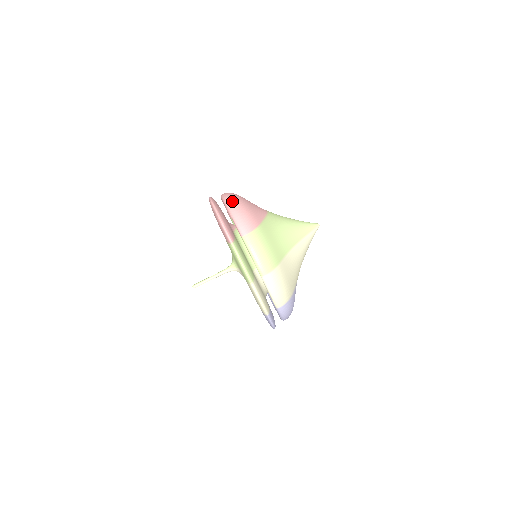
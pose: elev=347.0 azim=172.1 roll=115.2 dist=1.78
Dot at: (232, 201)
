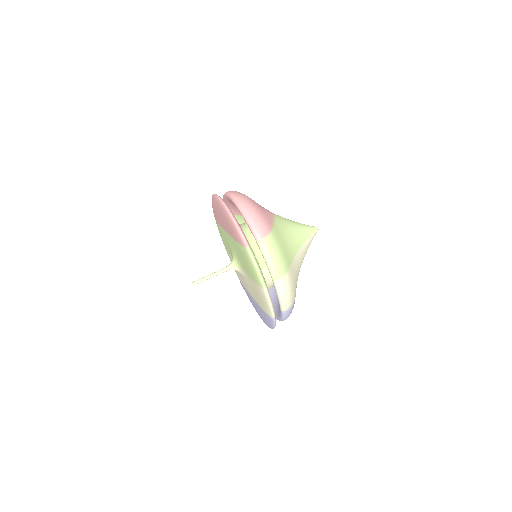
Dot at: (244, 202)
